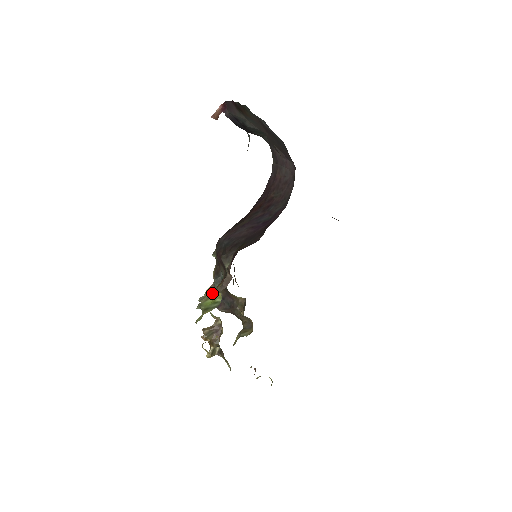
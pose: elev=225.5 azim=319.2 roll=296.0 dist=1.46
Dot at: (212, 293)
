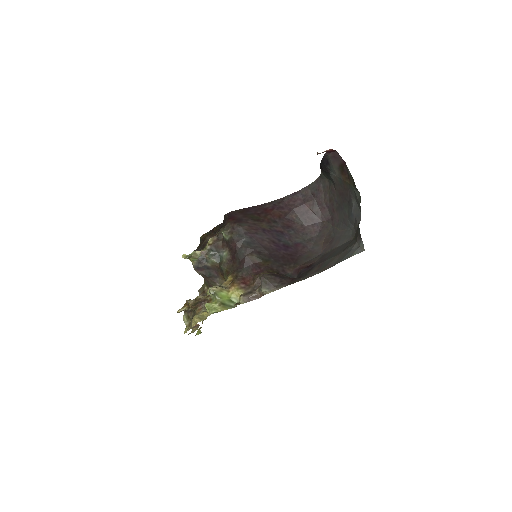
Dot at: (201, 258)
